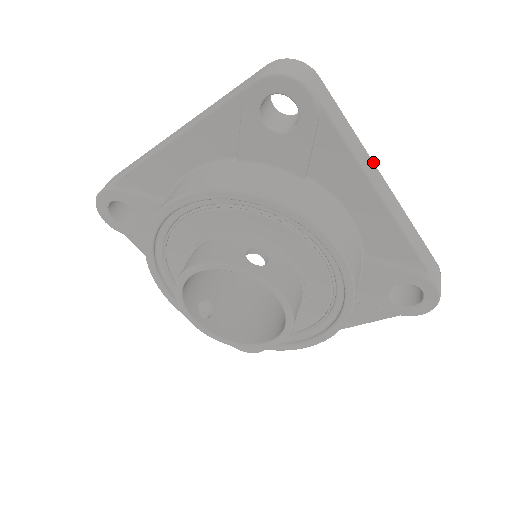
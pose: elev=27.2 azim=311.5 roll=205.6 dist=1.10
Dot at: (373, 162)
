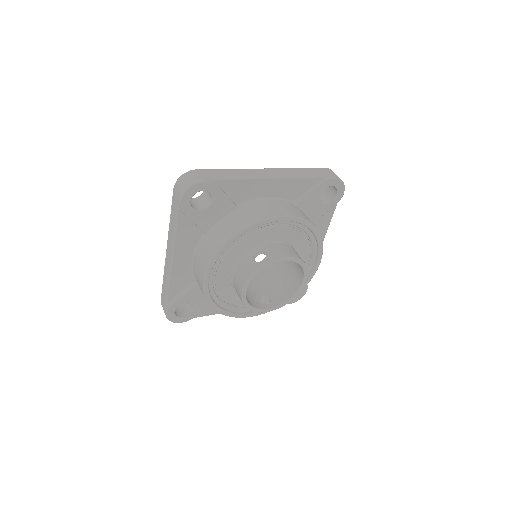
Dot at: (252, 169)
